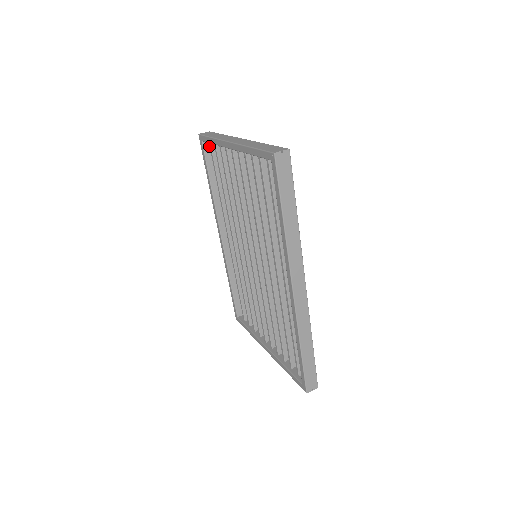
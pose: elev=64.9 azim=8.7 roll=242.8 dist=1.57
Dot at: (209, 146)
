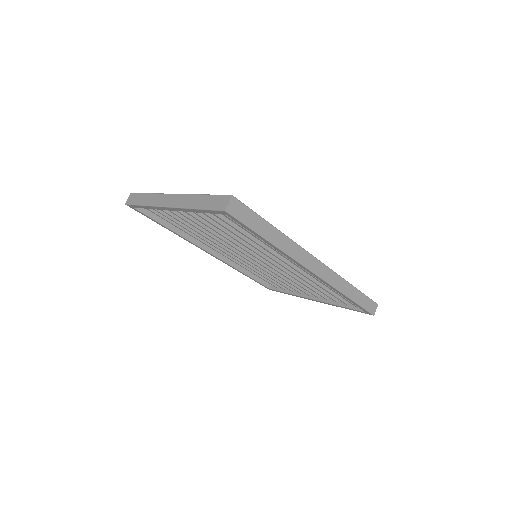
Dot at: occluded
